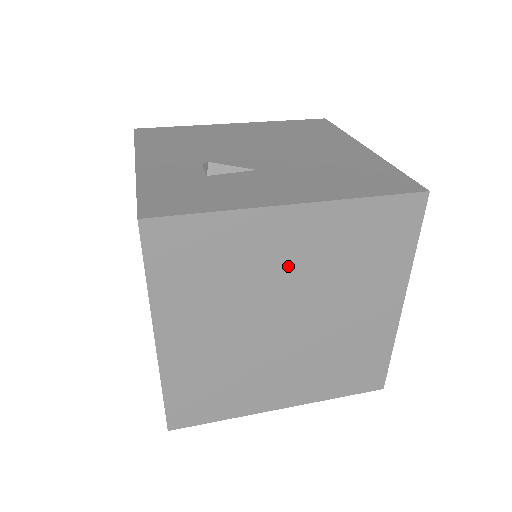
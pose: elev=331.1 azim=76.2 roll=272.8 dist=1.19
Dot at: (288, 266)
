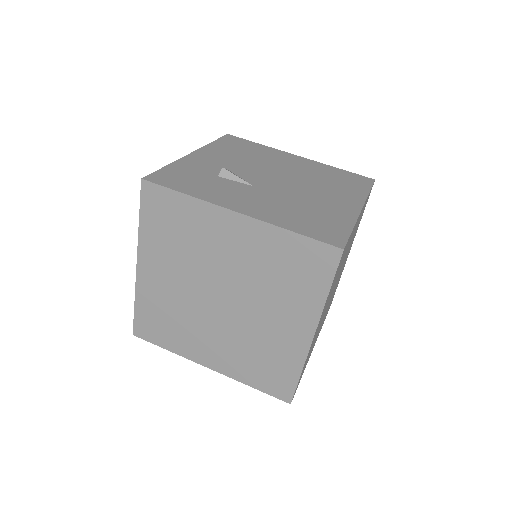
Dot at: (227, 256)
